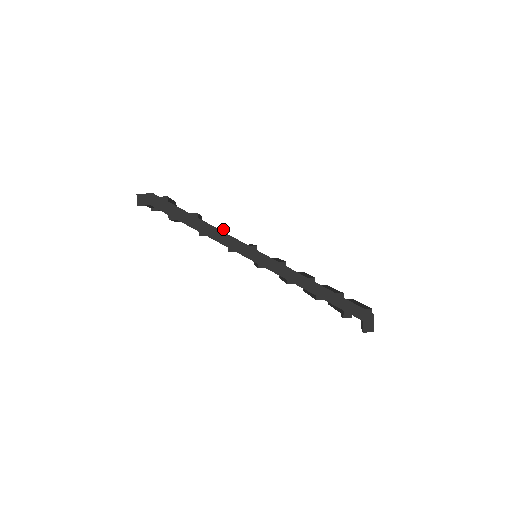
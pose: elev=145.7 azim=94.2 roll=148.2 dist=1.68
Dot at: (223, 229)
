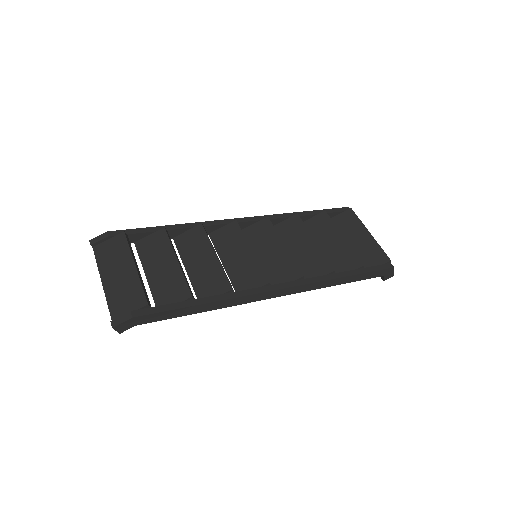
Dot at: (227, 291)
